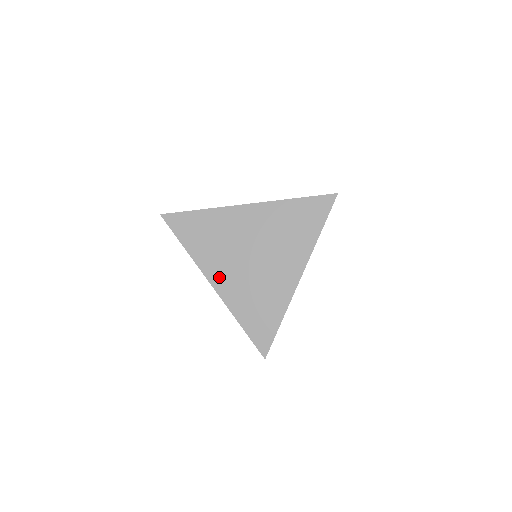
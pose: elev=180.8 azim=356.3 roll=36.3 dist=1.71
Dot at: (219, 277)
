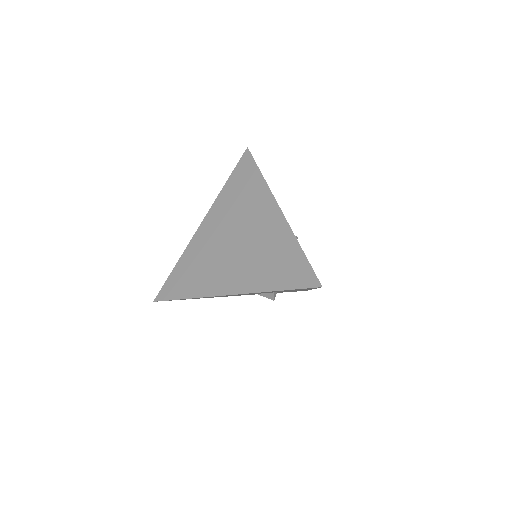
Dot at: (226, 284)
